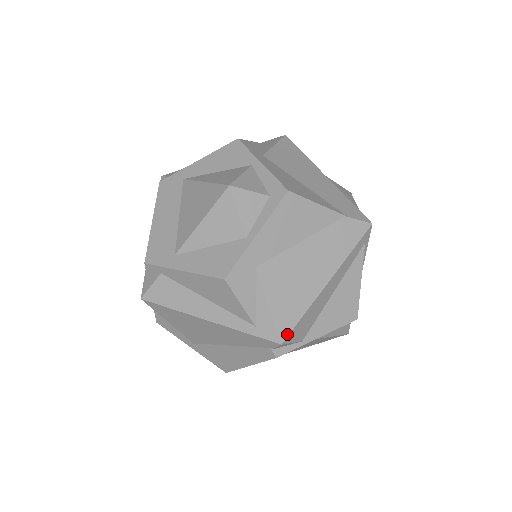
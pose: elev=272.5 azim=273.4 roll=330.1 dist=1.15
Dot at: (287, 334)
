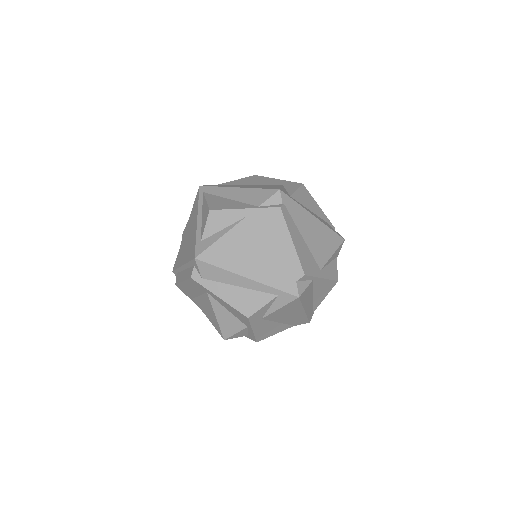
Dot at: occluded
